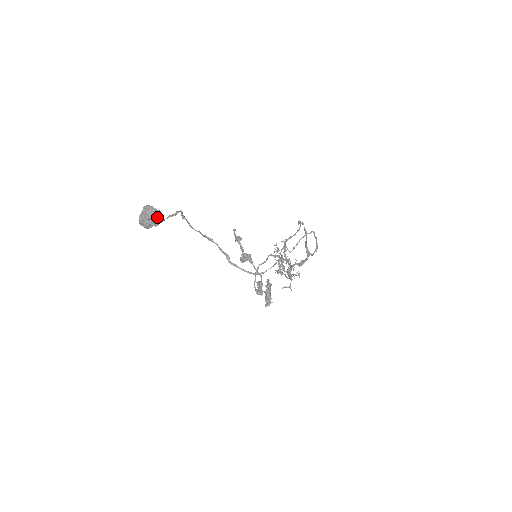
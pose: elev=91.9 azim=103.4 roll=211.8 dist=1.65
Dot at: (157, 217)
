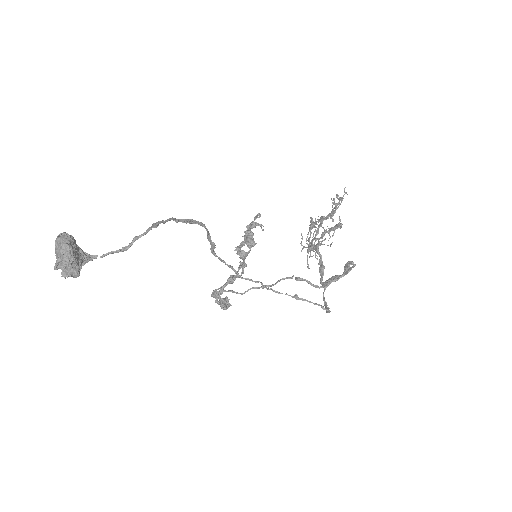
Dot at: (74, 270)
